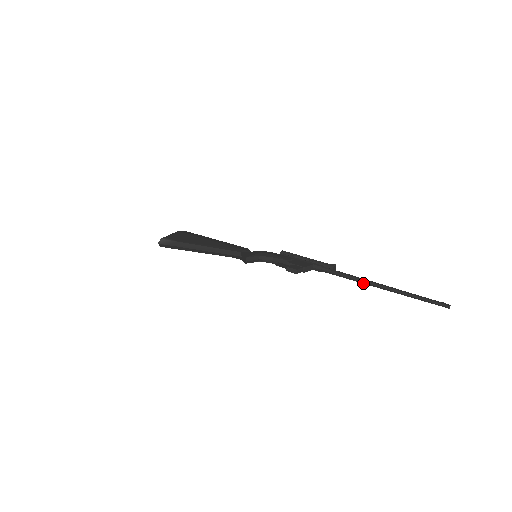
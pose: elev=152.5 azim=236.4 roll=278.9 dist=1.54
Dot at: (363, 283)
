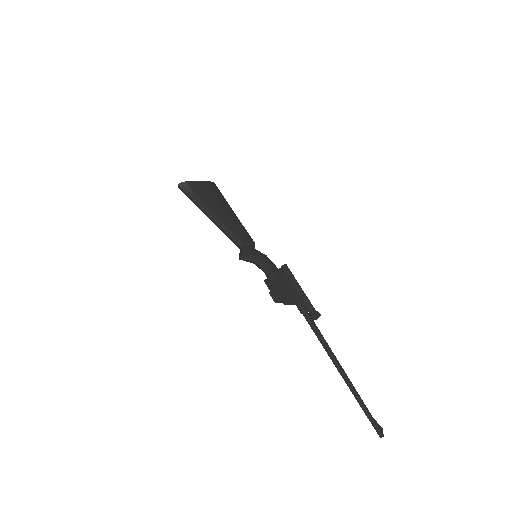
Dot at: (328, 353)
